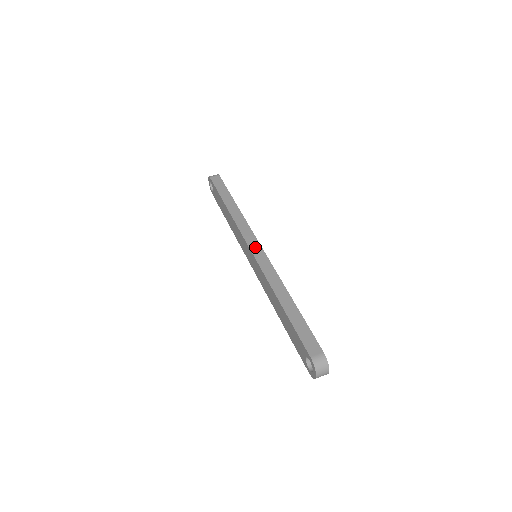
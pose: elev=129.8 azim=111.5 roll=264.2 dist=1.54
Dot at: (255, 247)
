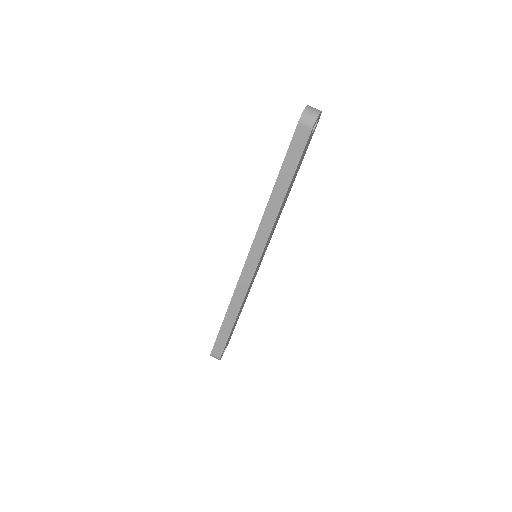
Dot at: (252, 262)
